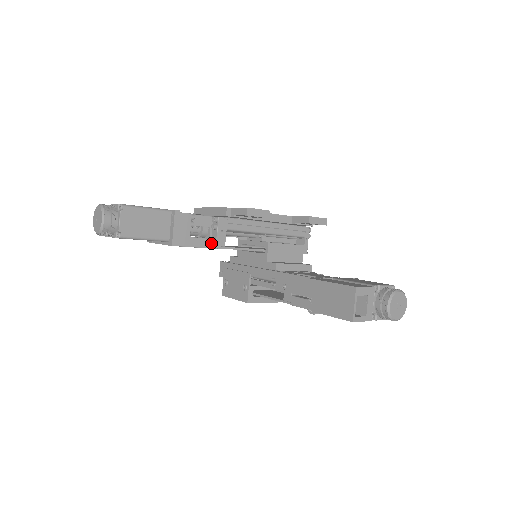
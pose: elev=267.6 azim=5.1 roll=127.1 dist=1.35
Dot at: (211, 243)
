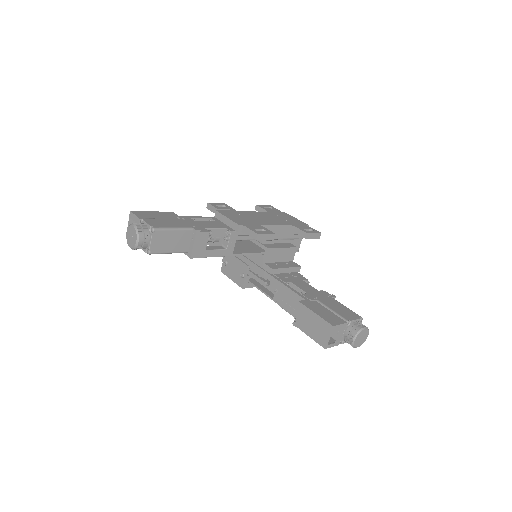
Dot at: (222, 252)
